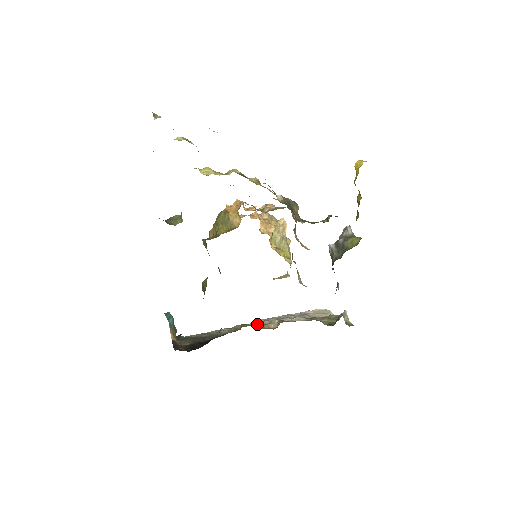
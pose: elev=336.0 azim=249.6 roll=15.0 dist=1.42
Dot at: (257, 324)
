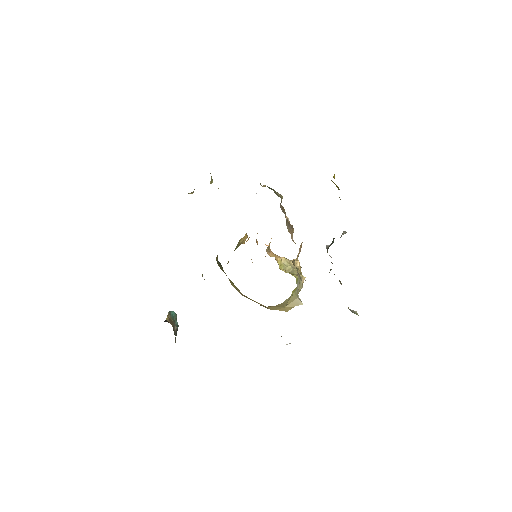
Dot at: occluded
